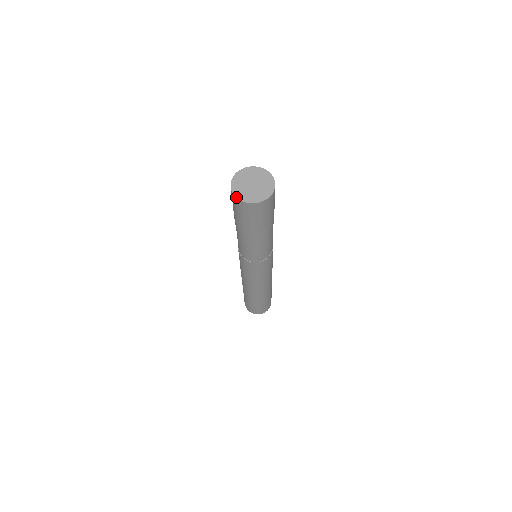
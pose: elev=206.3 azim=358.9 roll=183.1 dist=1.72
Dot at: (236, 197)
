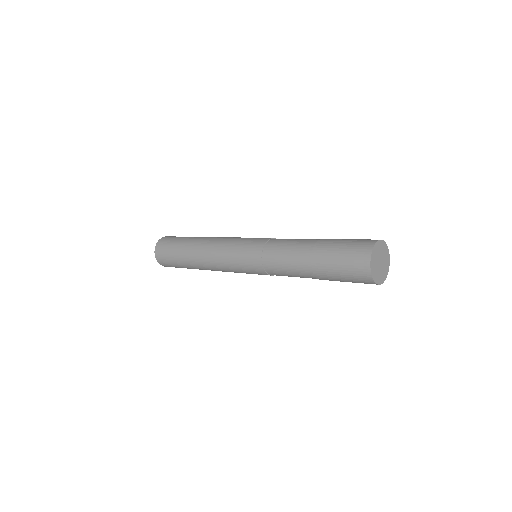
Dot at: (371, 257)
